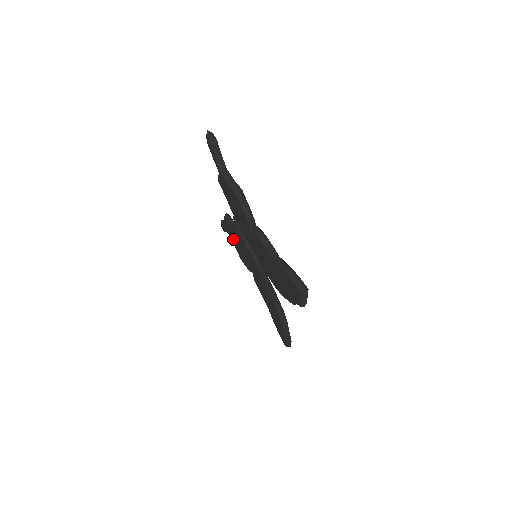
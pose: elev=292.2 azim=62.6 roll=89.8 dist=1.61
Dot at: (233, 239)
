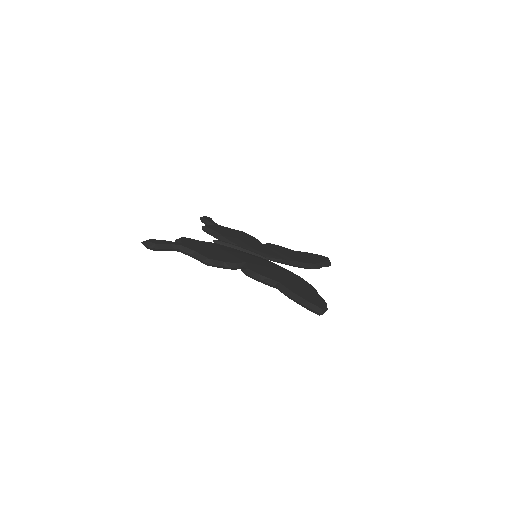
Dot at: occluded
